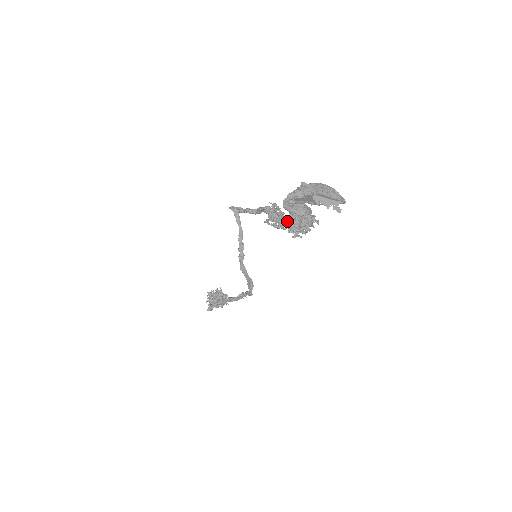
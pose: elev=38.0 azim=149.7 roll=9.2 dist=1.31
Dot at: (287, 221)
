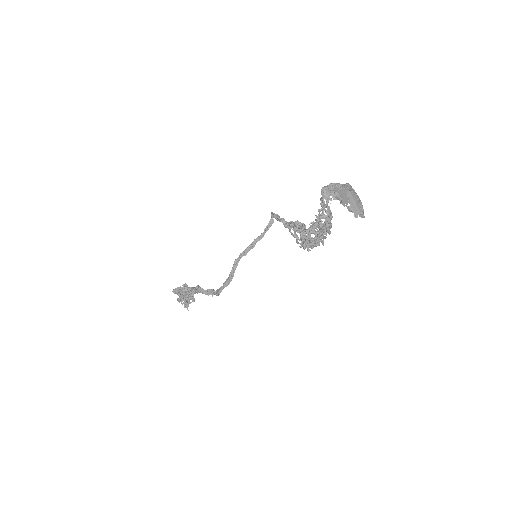
Dot at: occluded
